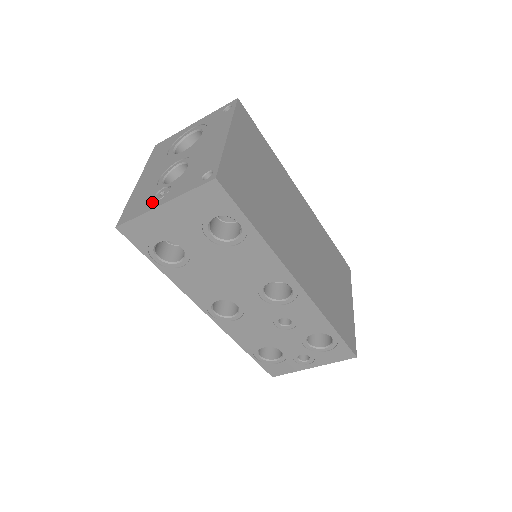
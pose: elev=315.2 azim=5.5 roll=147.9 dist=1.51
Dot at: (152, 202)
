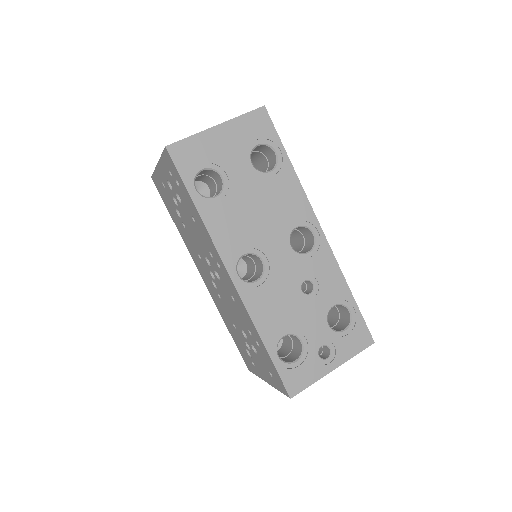
Dot at: occluded
